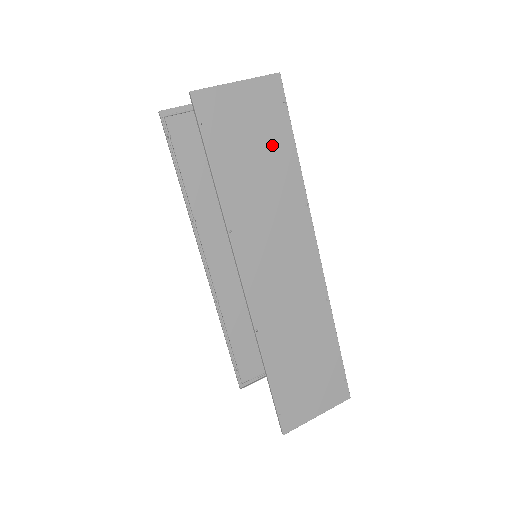
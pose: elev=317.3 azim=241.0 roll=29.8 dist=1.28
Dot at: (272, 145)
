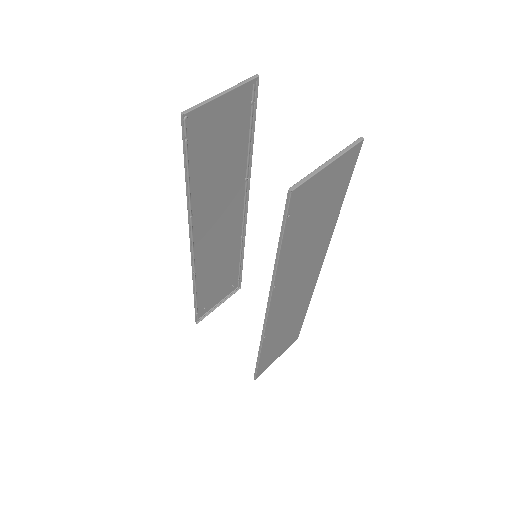
Dot at: (330, 206)
